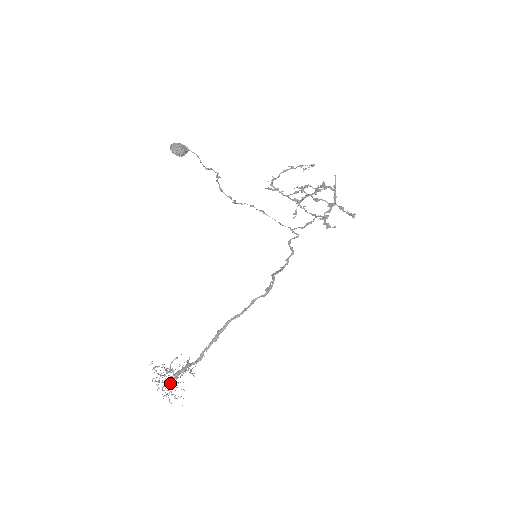
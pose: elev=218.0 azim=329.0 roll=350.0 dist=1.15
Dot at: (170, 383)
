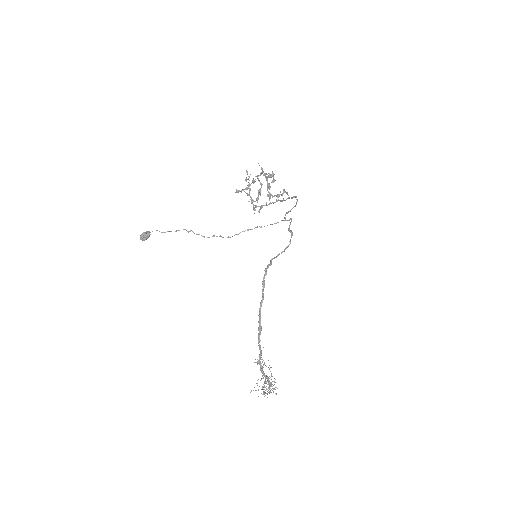
Dot at: occluded
